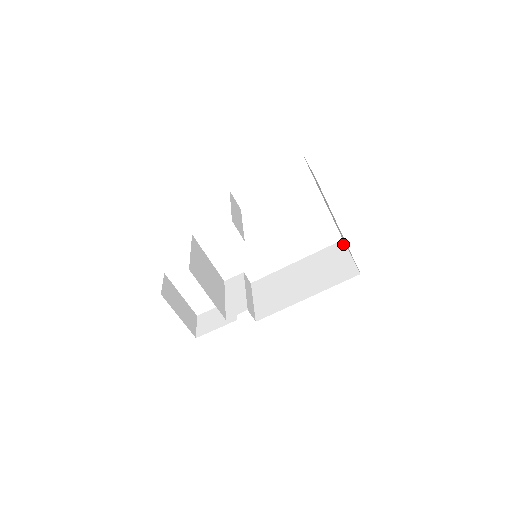
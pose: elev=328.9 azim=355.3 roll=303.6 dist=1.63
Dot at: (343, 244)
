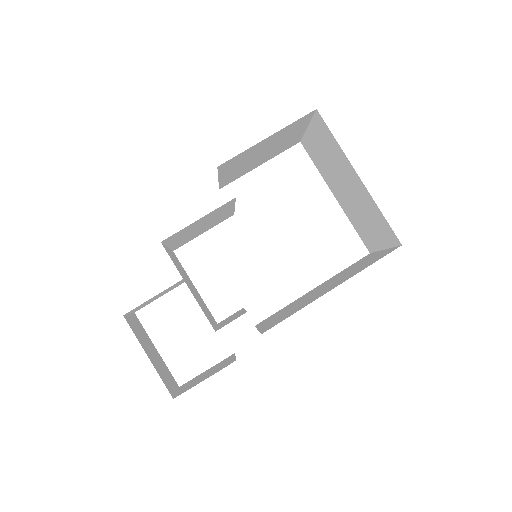
Dot at: (371, 253)
